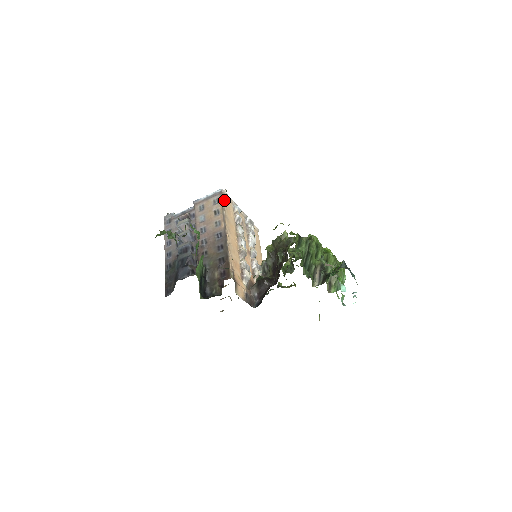
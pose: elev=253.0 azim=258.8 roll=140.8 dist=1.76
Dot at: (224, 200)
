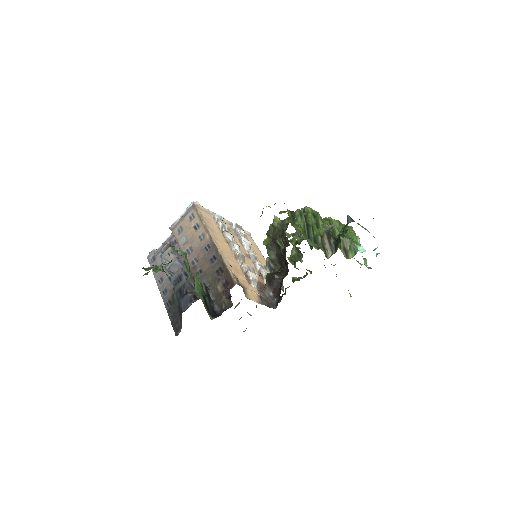
Dot at: (199, 212)
